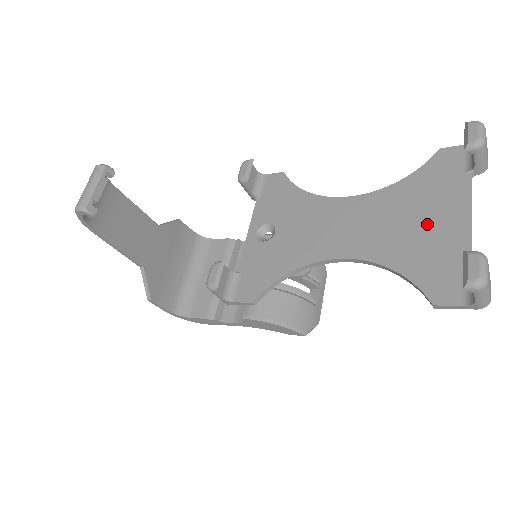
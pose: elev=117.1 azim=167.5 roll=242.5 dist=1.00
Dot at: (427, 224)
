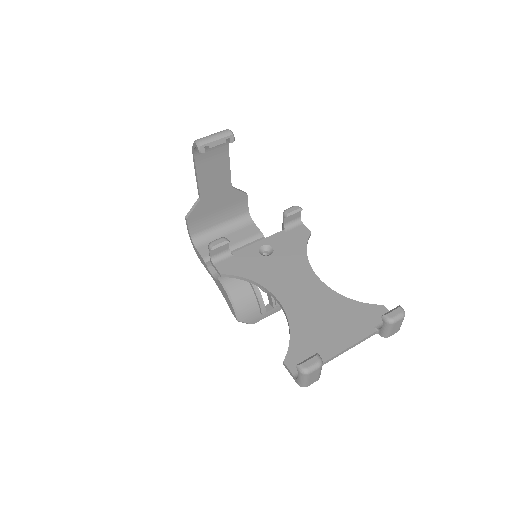
Dot at: (329, 329)
